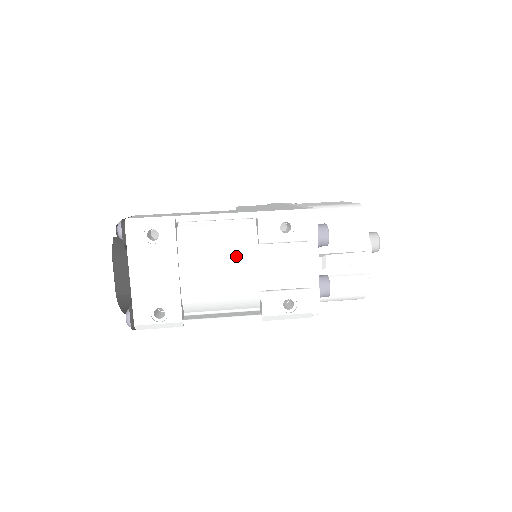
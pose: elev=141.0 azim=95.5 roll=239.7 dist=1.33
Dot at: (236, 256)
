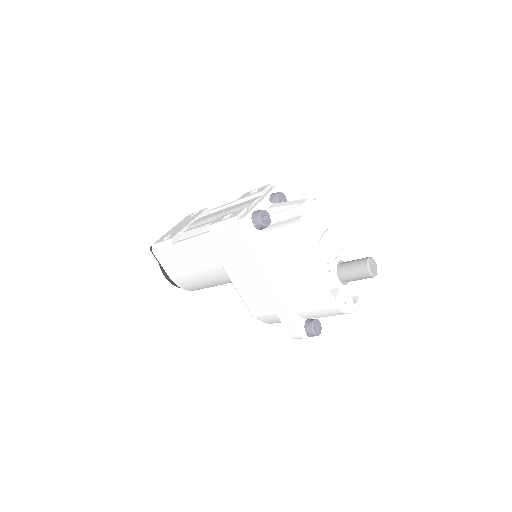
Dot at: occluded
